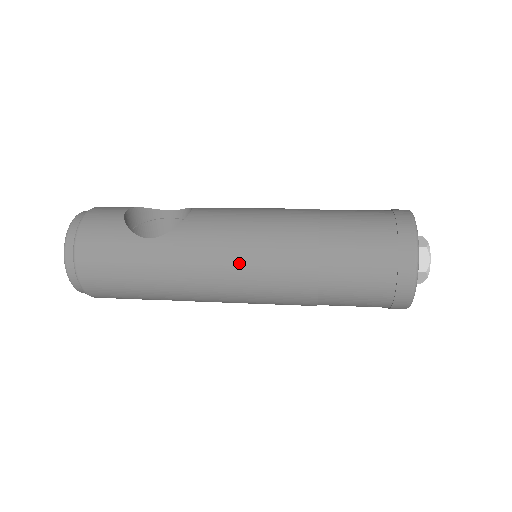
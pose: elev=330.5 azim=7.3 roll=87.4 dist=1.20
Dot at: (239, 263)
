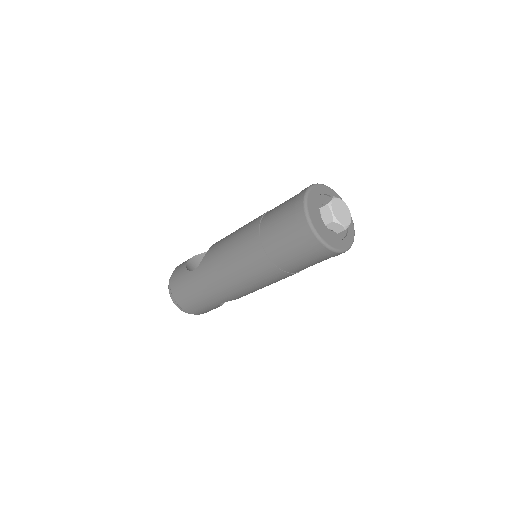
Dot at: (230, 265)
